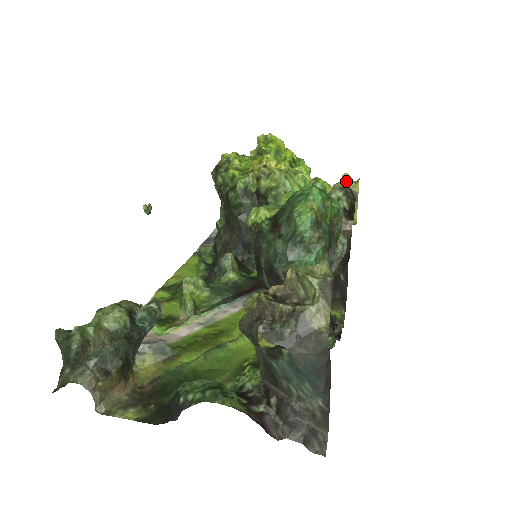
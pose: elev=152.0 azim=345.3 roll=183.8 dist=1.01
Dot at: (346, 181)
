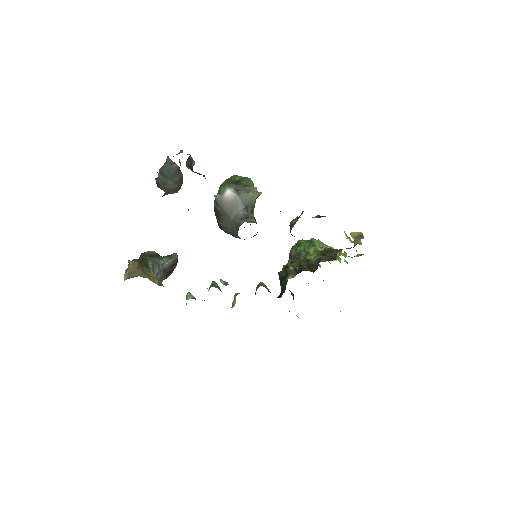
Dot at: (352, 234)
